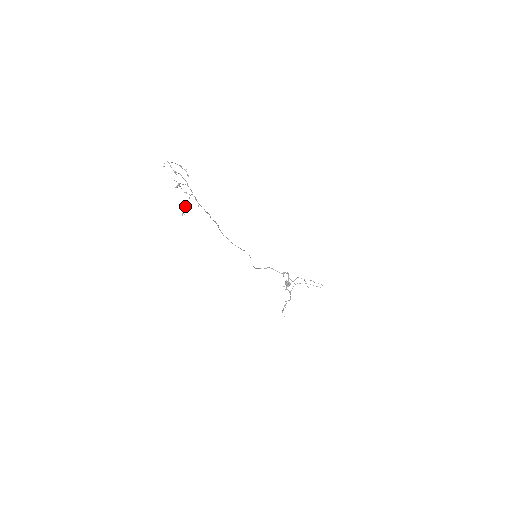
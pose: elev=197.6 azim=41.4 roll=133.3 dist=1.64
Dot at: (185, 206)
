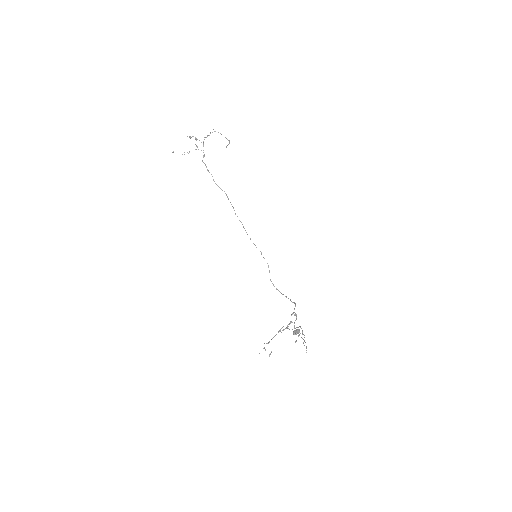
Dot at: occluded
